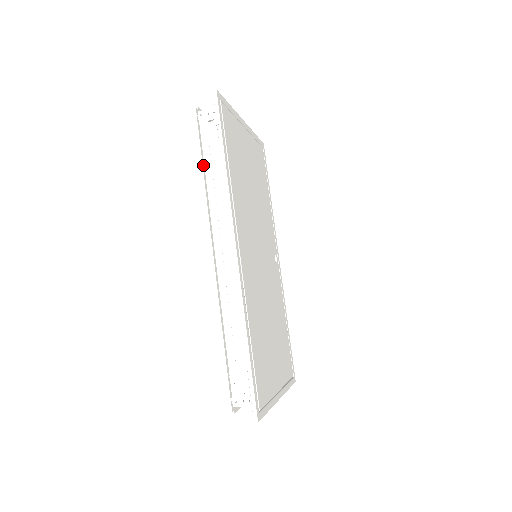
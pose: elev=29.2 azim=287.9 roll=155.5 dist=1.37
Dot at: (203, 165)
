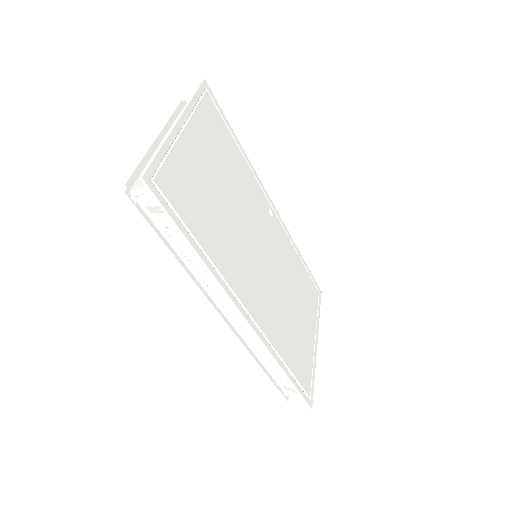
Dot at: (169, 248)
